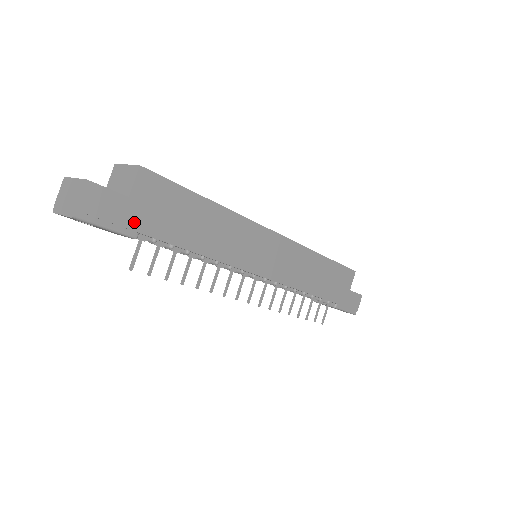
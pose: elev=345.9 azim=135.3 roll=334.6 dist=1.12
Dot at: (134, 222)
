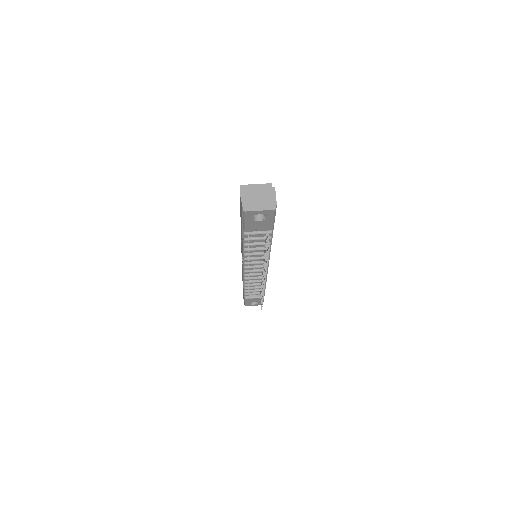
Dot at: occluded
